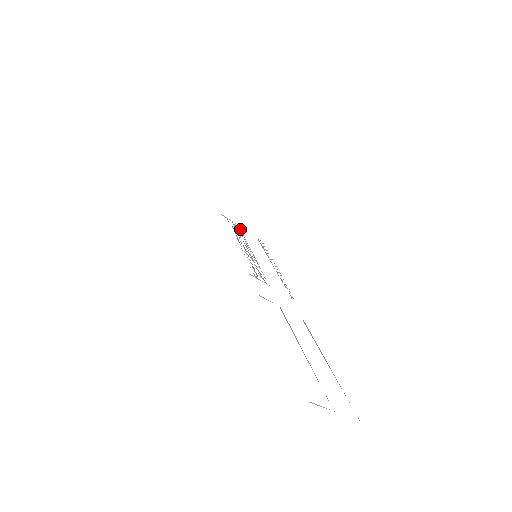
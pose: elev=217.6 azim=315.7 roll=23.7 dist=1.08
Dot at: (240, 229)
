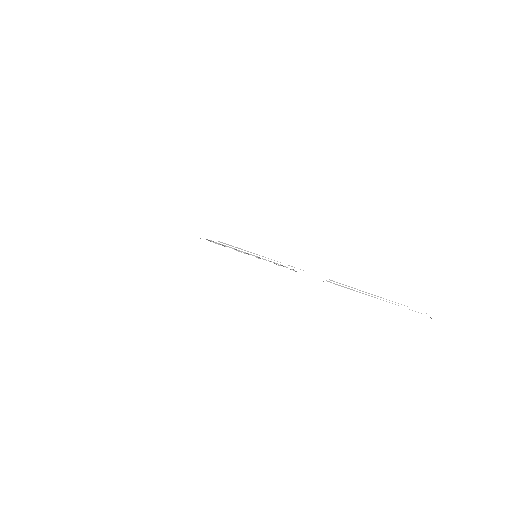
Dot at: (215, 242)
